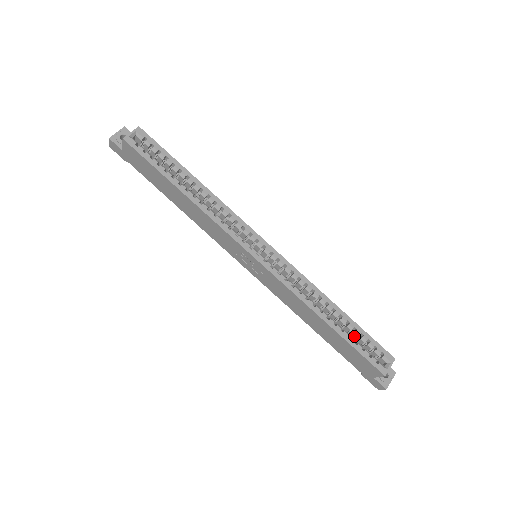
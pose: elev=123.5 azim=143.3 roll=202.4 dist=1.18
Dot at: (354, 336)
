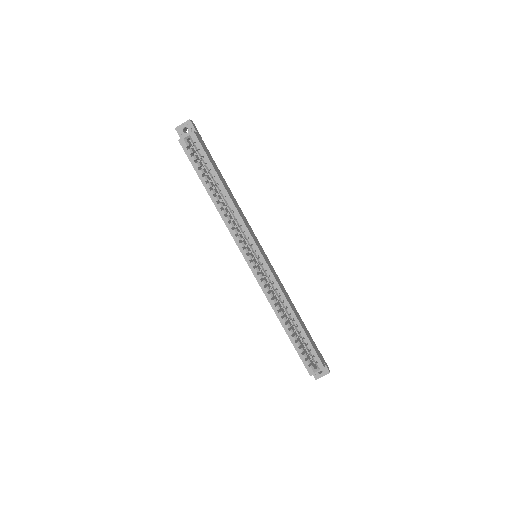
Dot at: (303, 341)
